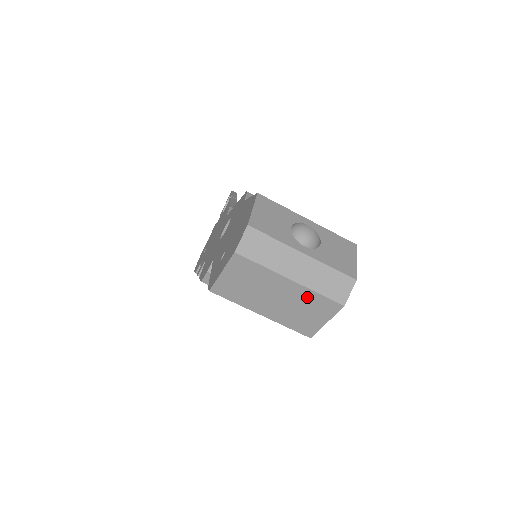
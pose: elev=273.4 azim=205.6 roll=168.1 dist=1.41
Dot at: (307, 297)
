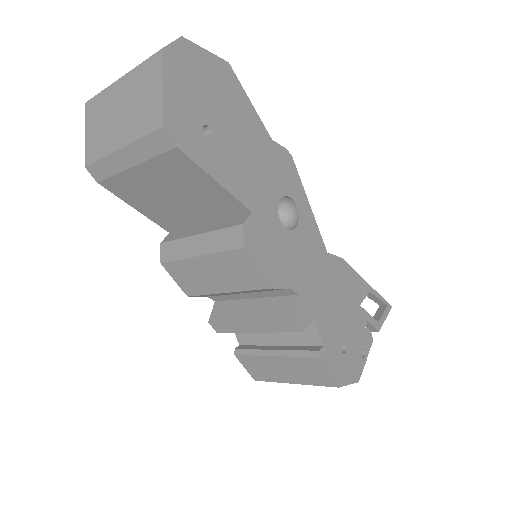
Dot at: (136, 80)
